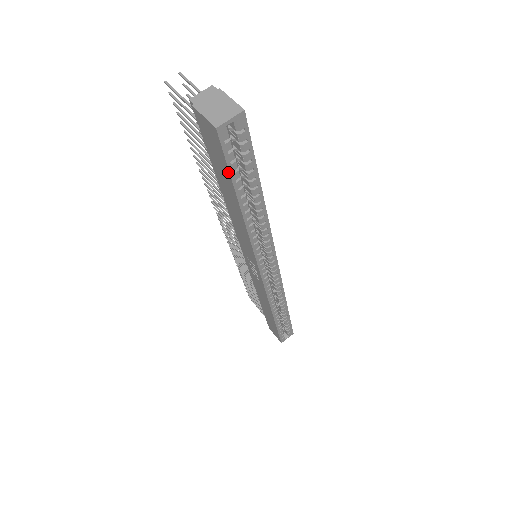
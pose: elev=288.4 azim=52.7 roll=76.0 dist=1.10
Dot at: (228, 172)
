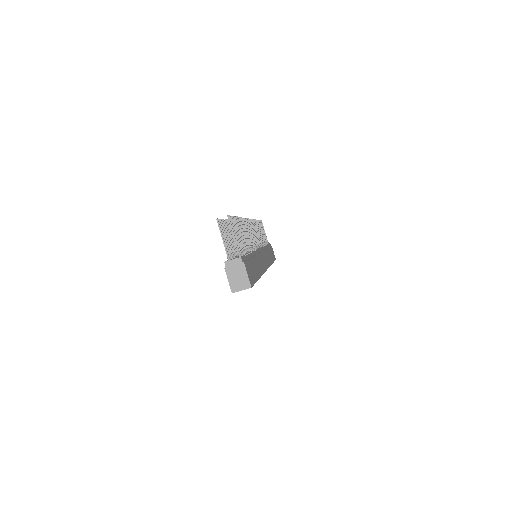
Dot at: occluded
